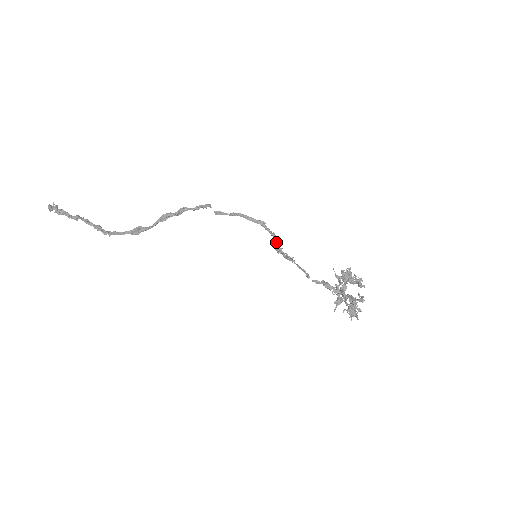
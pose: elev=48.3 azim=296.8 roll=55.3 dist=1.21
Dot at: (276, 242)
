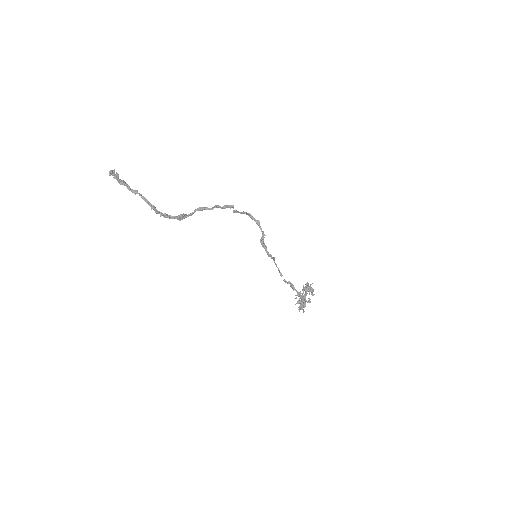
Dot at: (263, 239)
